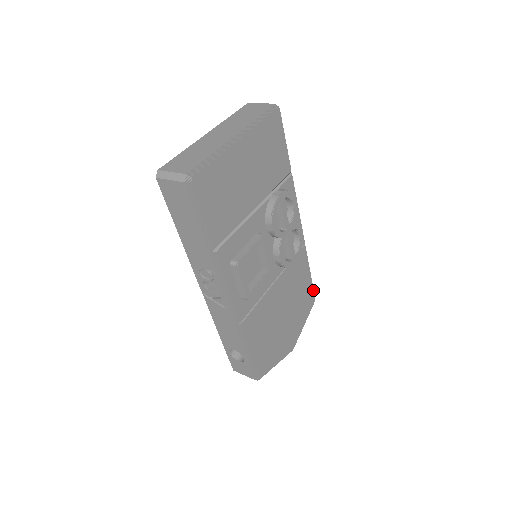
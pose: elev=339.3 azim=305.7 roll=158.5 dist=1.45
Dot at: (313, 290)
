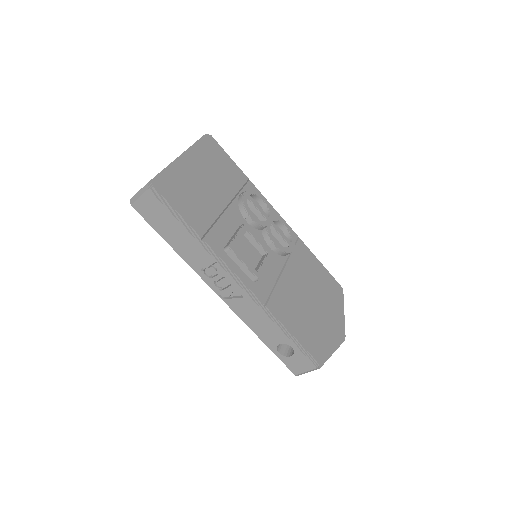
Dot at: (334, 279)
